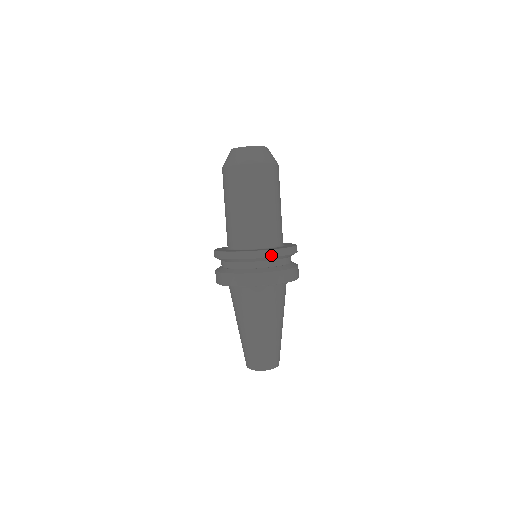
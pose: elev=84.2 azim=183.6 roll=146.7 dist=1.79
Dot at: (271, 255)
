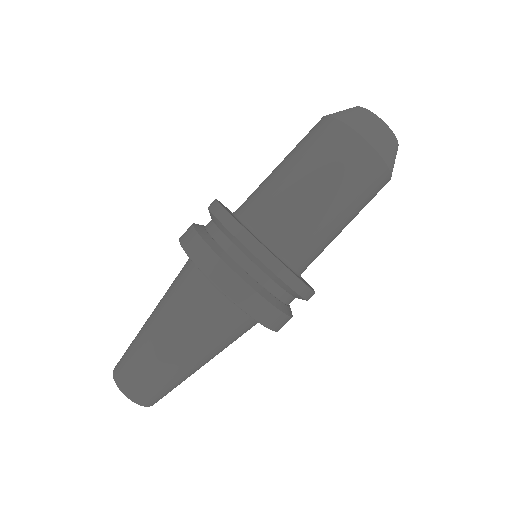
Dot at: (287, 280)
